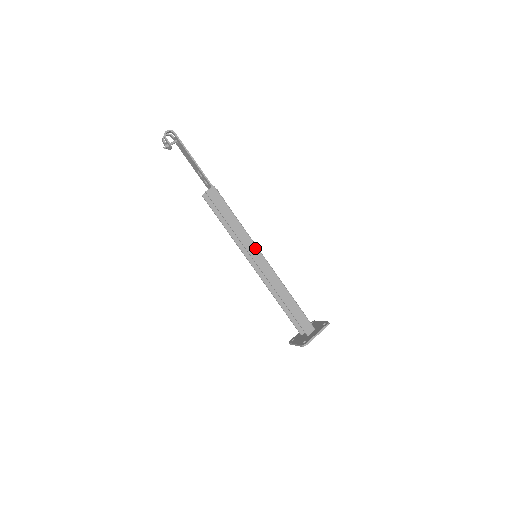
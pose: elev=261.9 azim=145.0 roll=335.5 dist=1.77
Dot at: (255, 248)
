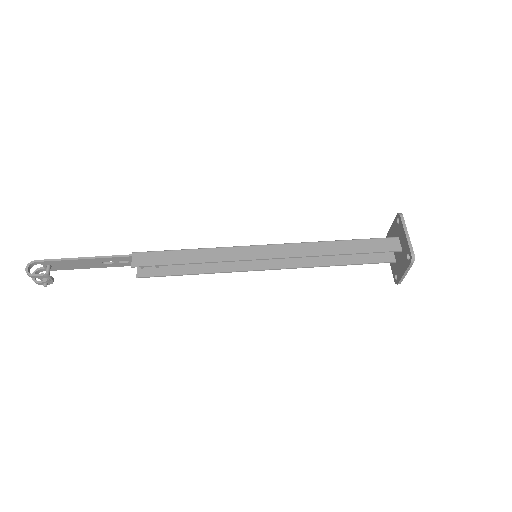
Dot at: (244, 249)
